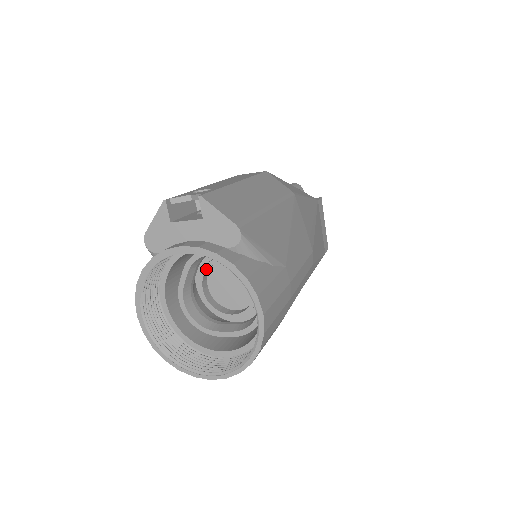
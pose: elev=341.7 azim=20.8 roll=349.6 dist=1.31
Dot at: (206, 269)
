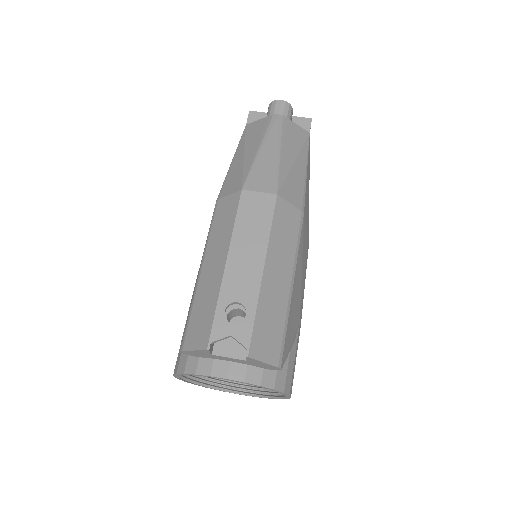
Dot at: occluded
